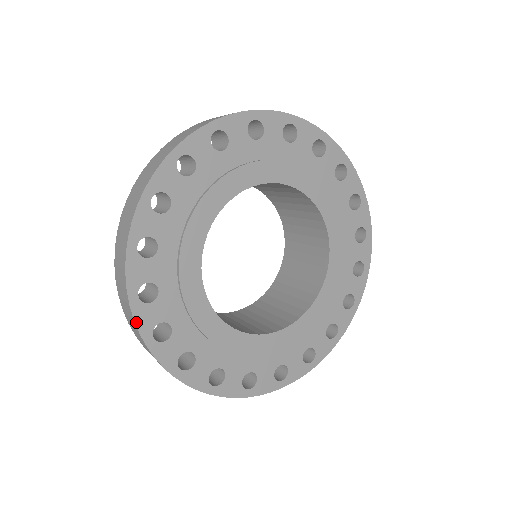
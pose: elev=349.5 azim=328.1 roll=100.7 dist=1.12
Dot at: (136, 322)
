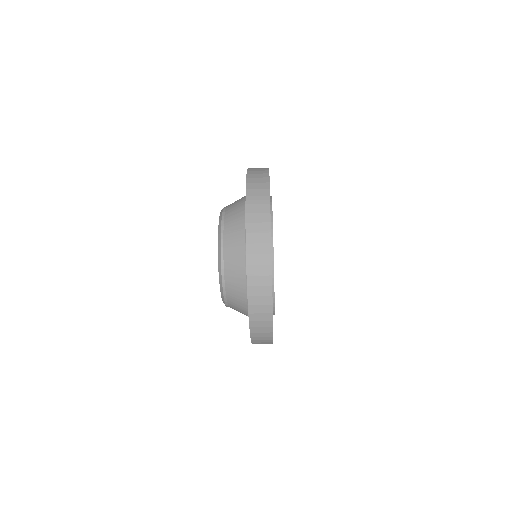
Dot at: occluded
